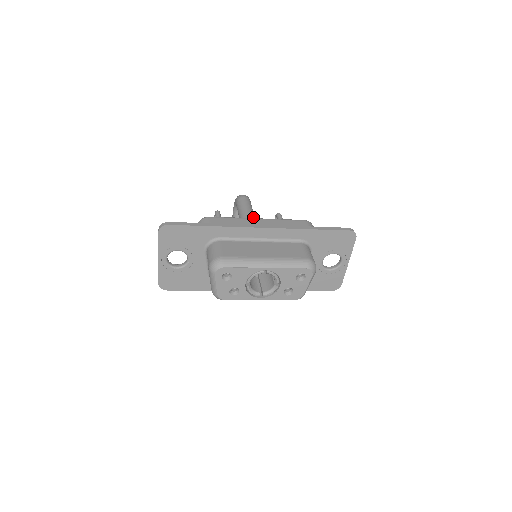
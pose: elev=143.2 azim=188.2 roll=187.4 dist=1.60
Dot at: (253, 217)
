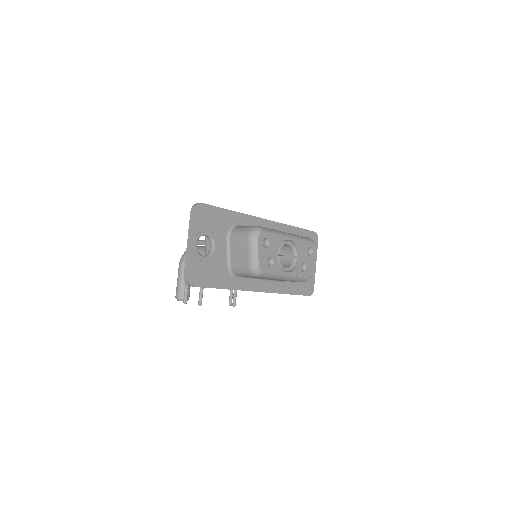
Dot at: occluded
